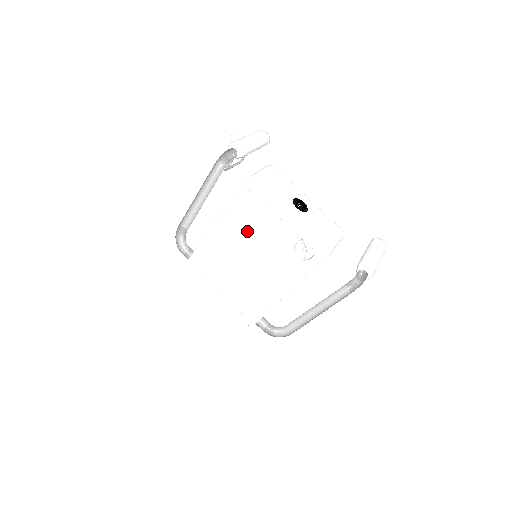
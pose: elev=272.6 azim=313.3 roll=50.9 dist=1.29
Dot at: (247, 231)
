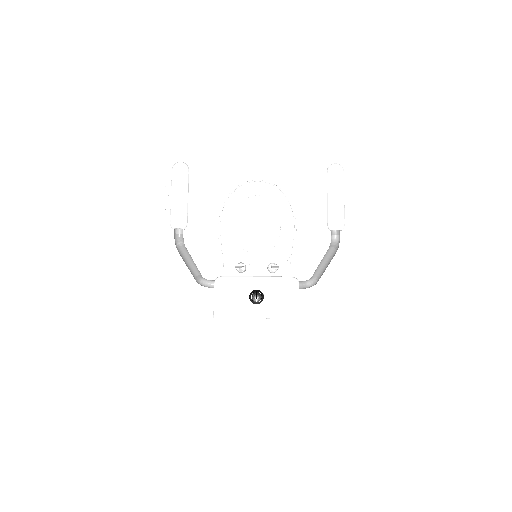
Dot at: occluded
